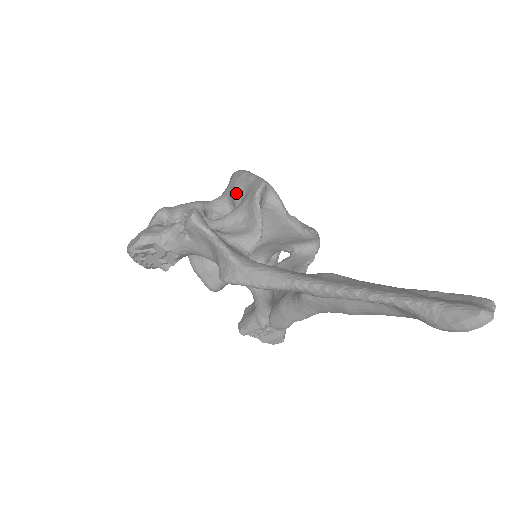
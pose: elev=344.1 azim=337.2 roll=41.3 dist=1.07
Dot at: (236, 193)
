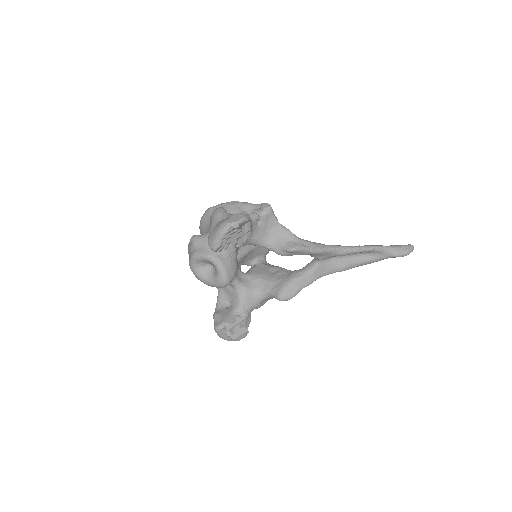
Dot at: (242, 212)
